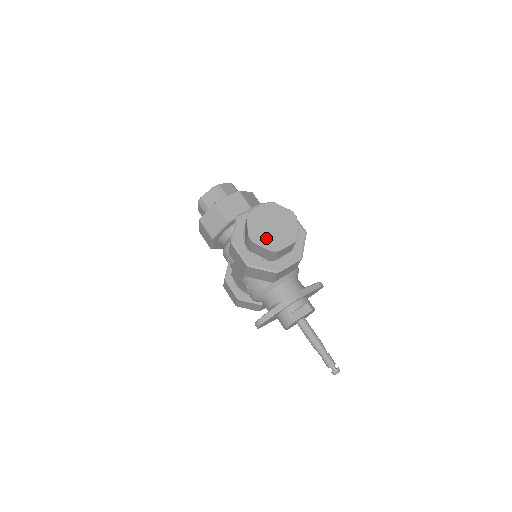
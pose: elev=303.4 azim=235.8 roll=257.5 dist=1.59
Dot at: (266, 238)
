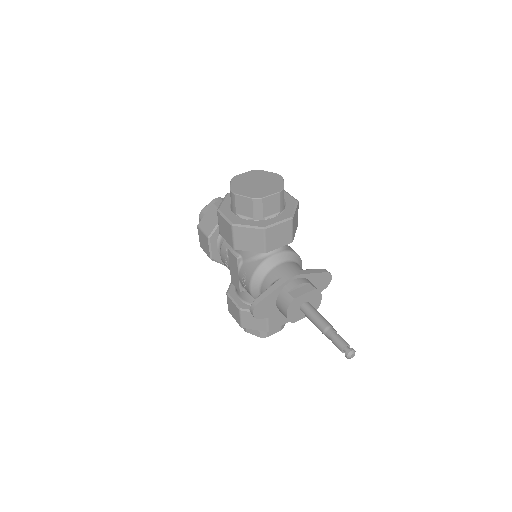
Dot at: (249, 190)
